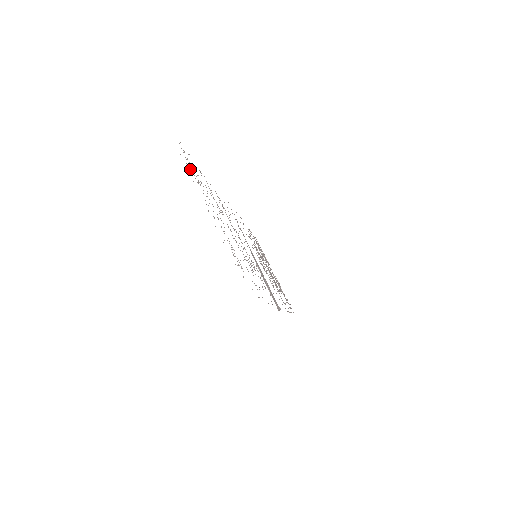
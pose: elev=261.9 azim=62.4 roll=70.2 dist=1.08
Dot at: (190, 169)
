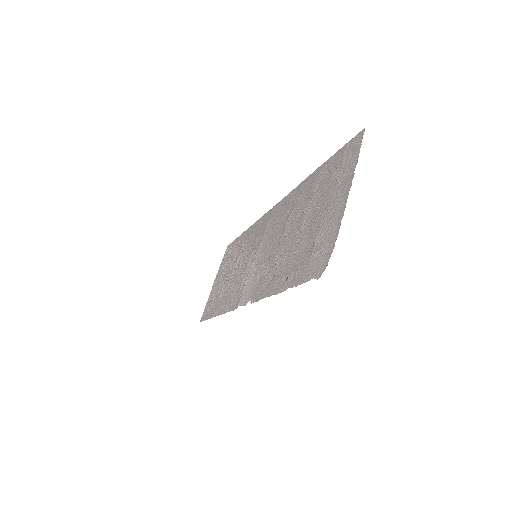
Dot at: (350, 167)
